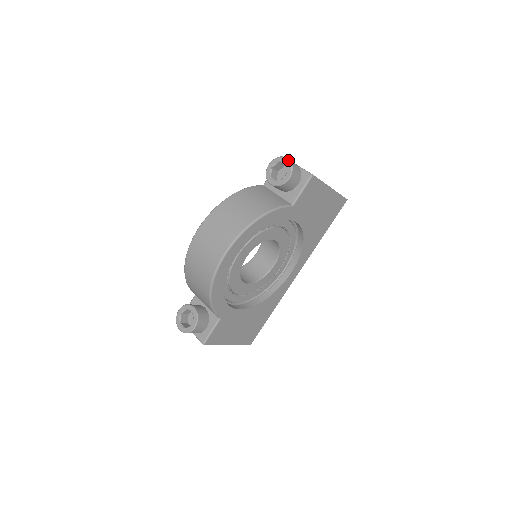
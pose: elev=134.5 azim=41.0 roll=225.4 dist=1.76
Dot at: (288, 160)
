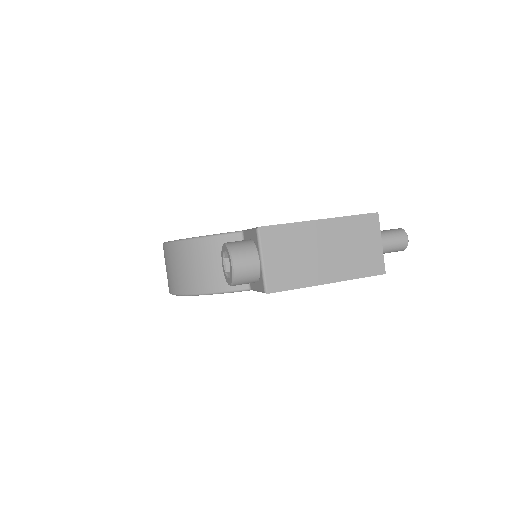
Dot at: (231, 269)
